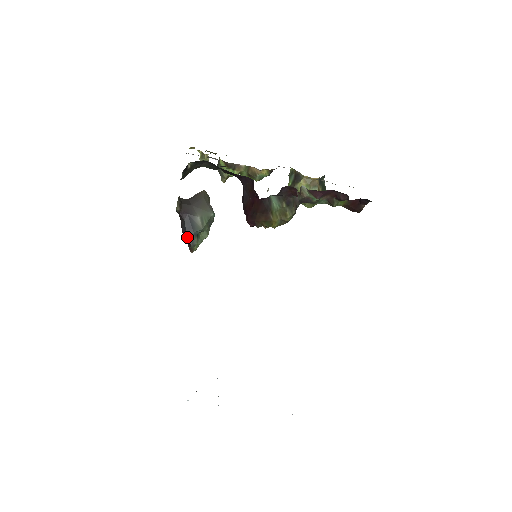
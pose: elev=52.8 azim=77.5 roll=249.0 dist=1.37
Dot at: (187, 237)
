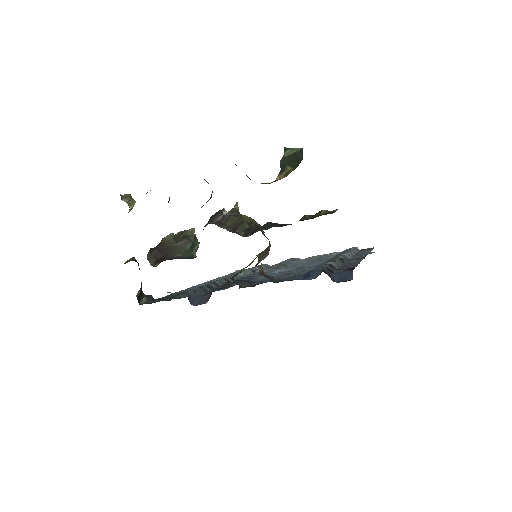
Dot at: occluded
